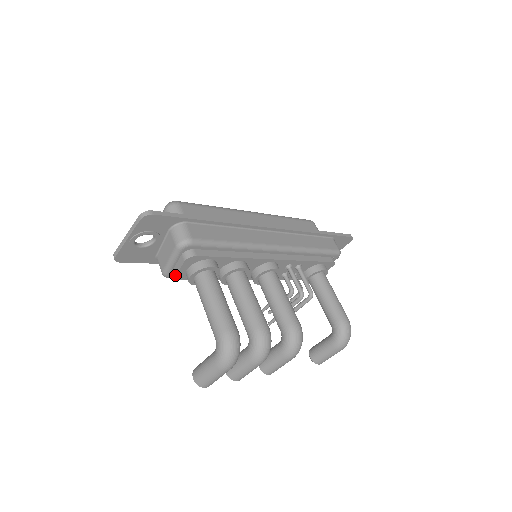
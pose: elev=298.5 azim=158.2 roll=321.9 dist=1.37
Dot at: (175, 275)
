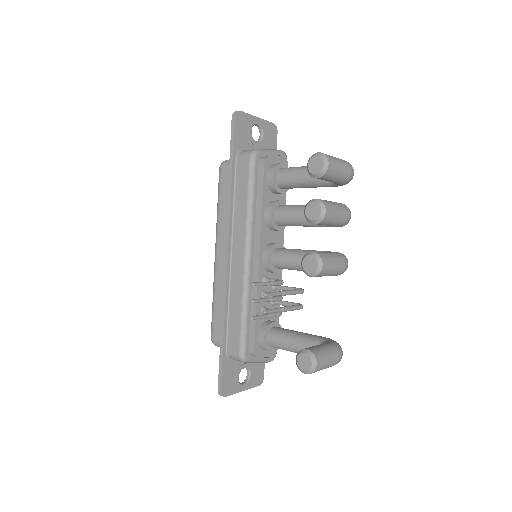
Dot at: (268, 156)
